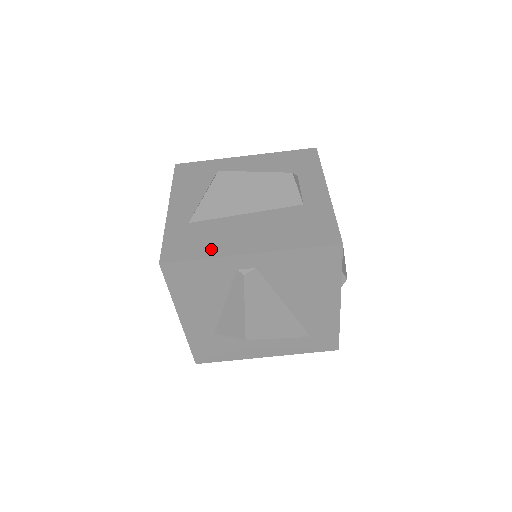
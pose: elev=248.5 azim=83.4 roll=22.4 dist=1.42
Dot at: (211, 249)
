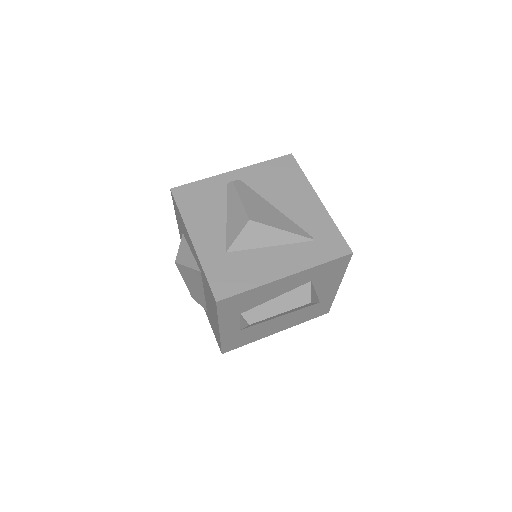
Dot at: occluded
